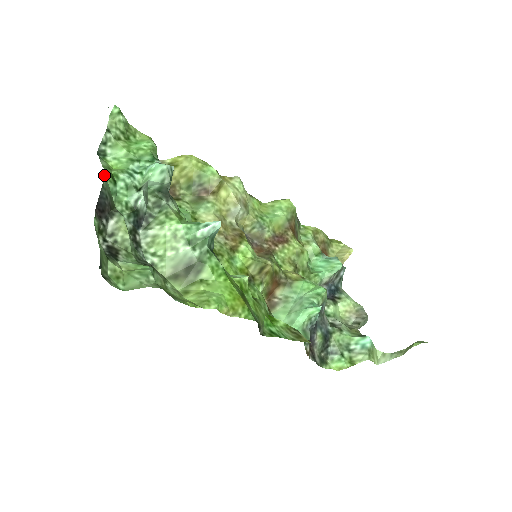
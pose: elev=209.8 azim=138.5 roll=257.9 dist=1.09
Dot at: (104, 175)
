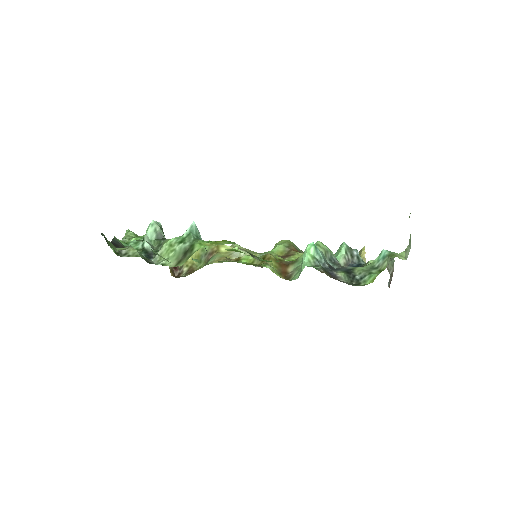
Dot at: occluded
